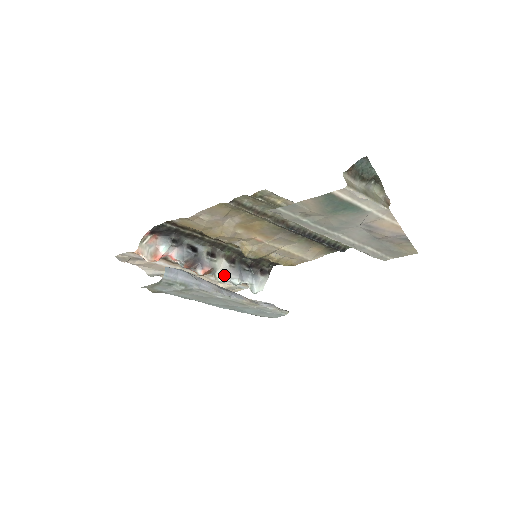
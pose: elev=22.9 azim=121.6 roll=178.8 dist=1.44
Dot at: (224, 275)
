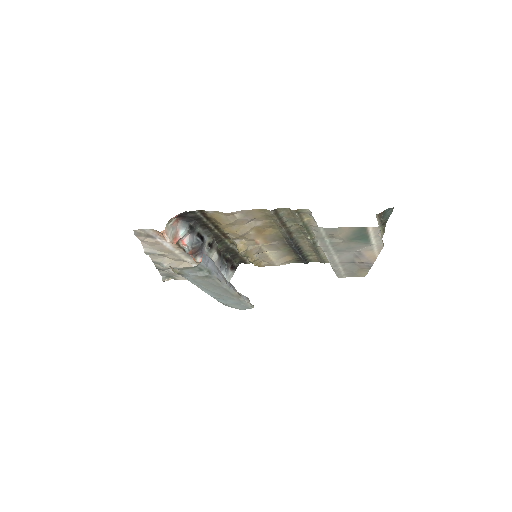
Dot at: occluded
